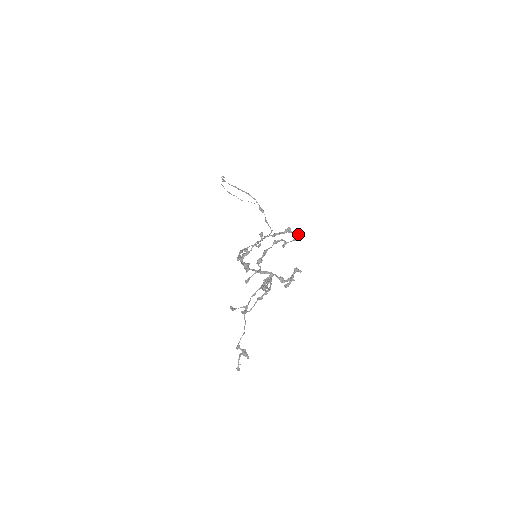
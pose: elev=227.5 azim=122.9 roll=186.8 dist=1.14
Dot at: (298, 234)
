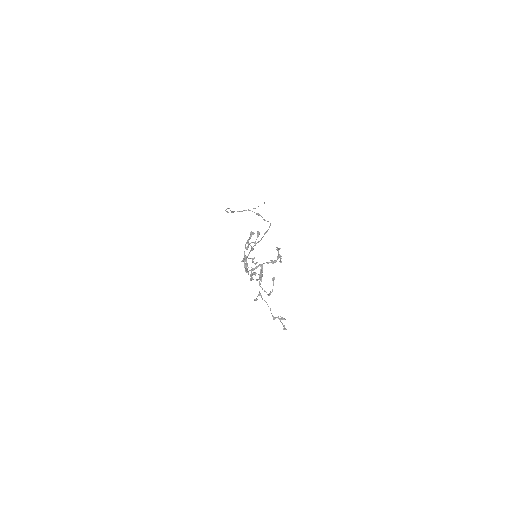
Dot at: (257, 232)
